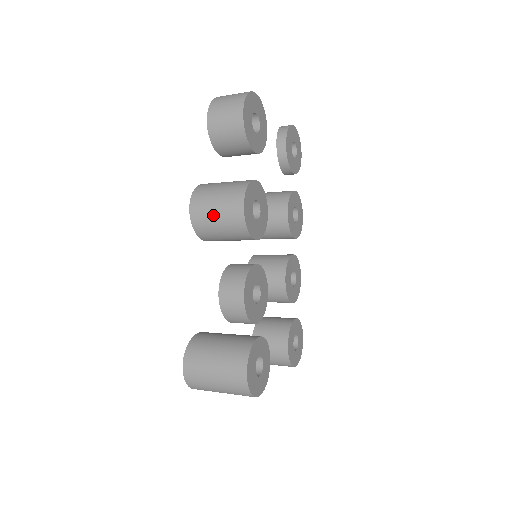
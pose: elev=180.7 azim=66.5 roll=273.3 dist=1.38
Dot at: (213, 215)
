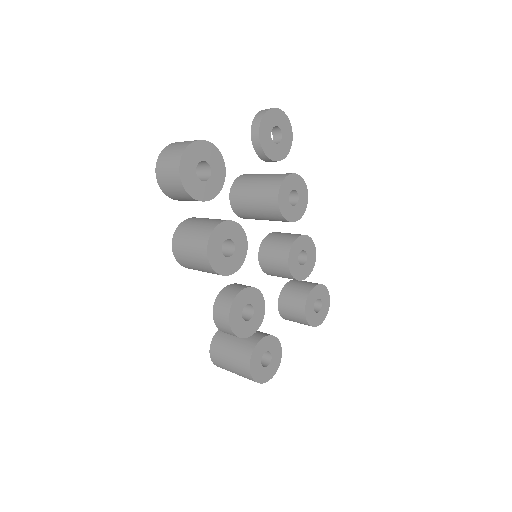
Dot at: (190, 263)
